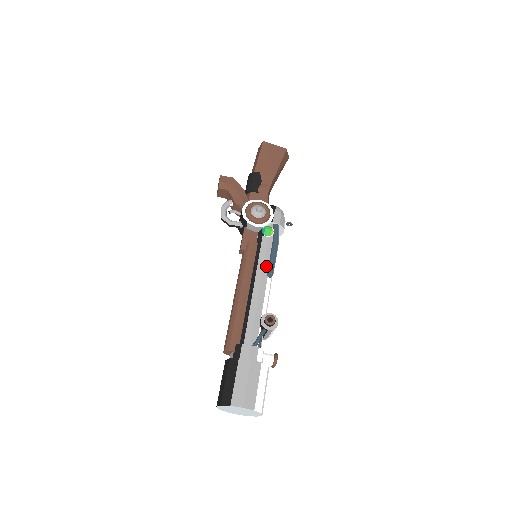
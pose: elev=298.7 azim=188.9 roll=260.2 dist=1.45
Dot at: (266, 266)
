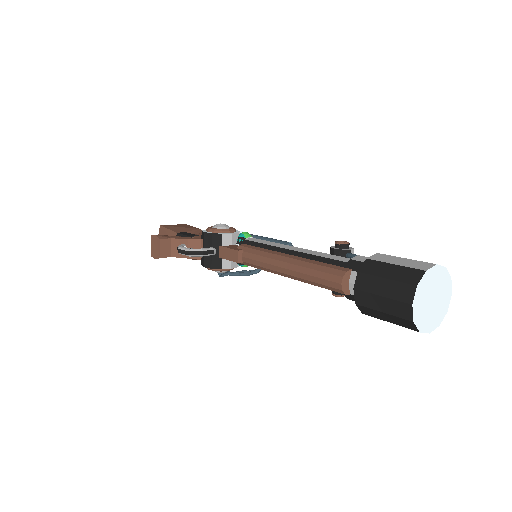
Dot at: (278, 243)
